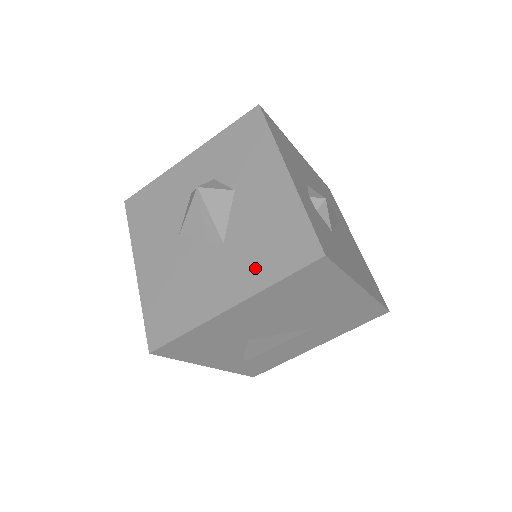
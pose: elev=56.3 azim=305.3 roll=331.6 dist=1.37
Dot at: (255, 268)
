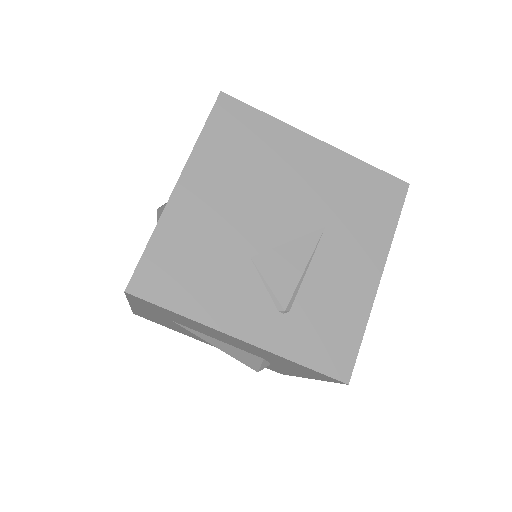
Dot at: occluded
